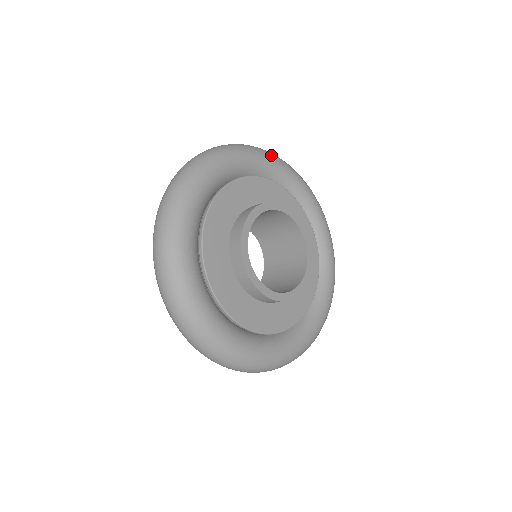
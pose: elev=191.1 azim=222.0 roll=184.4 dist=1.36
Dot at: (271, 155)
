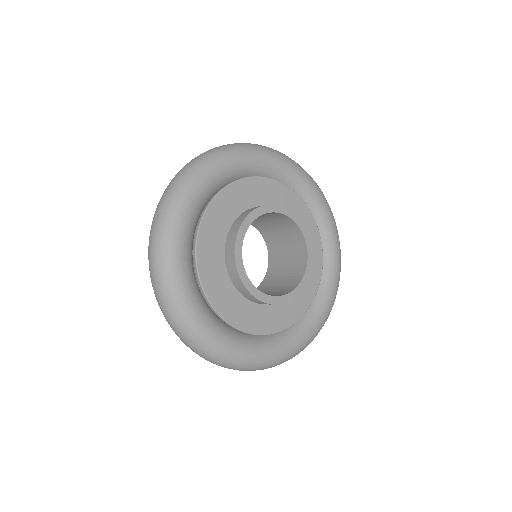
Dot at: (256, 149)
